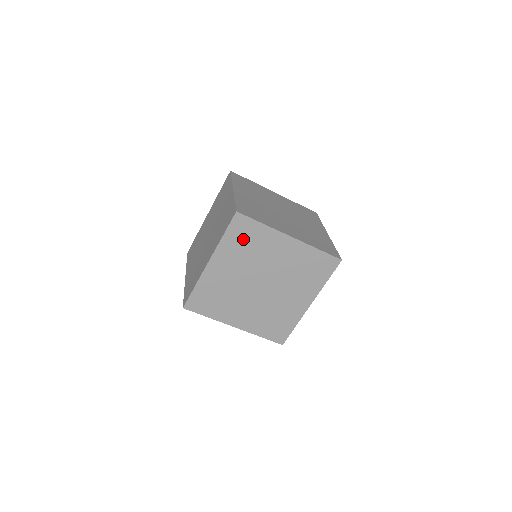
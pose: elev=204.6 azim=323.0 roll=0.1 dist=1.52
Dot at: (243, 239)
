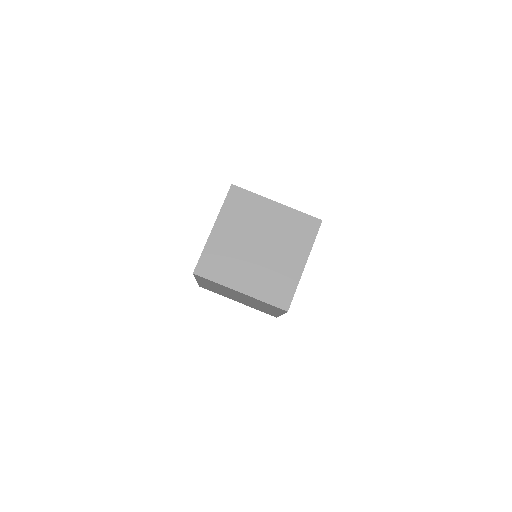
Dot at: (209, 282)
